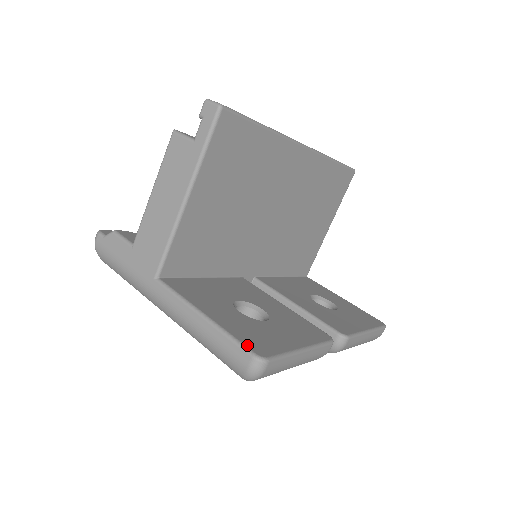
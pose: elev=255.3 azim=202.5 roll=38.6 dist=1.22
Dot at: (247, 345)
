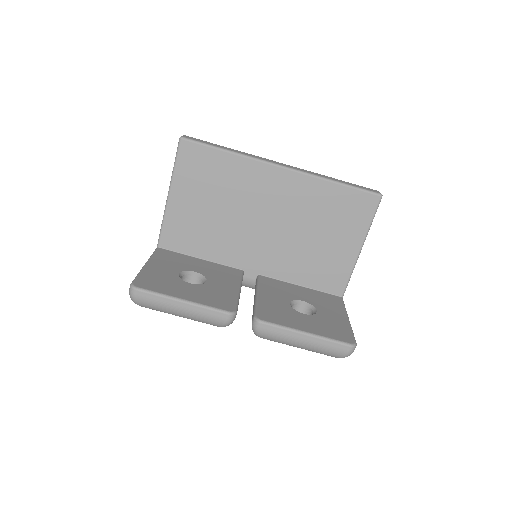
Dot at: (137, 279)
